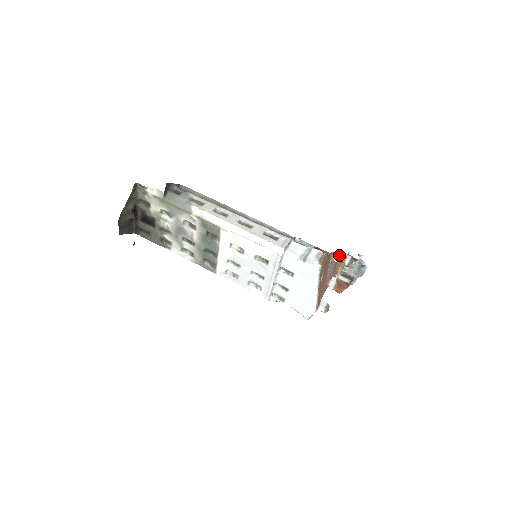
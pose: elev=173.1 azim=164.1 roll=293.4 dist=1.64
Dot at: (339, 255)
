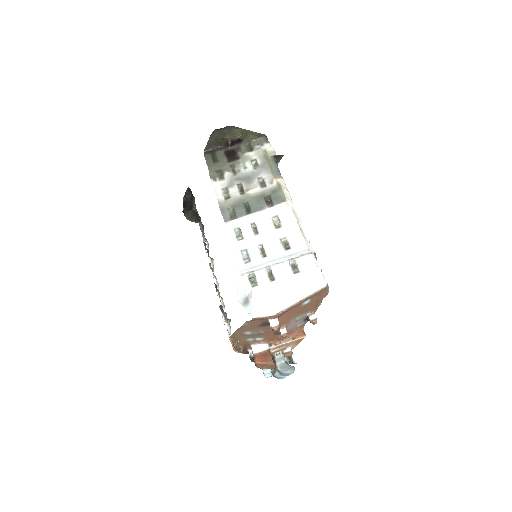
Dot at: occluded
